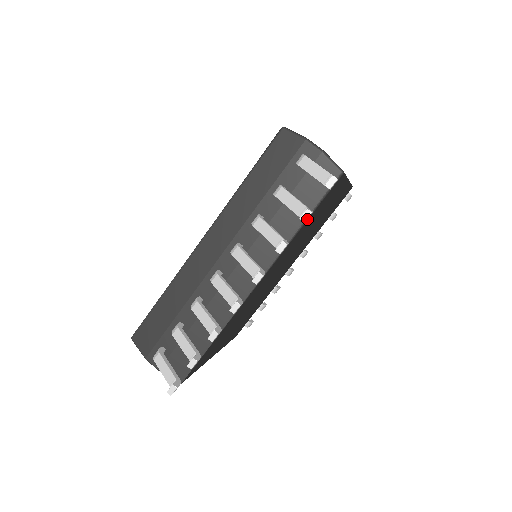
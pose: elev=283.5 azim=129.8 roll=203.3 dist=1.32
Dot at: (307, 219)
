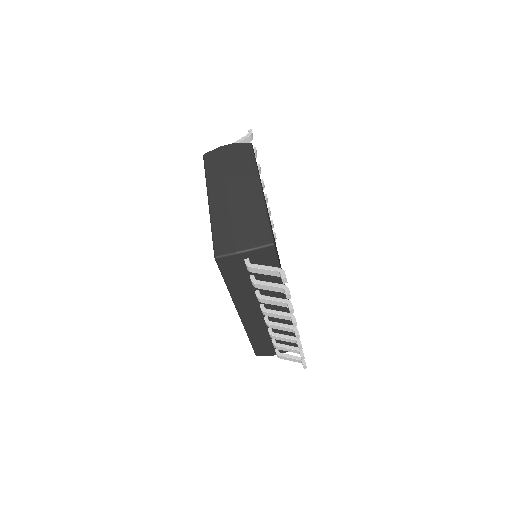
Dot at: occluded
